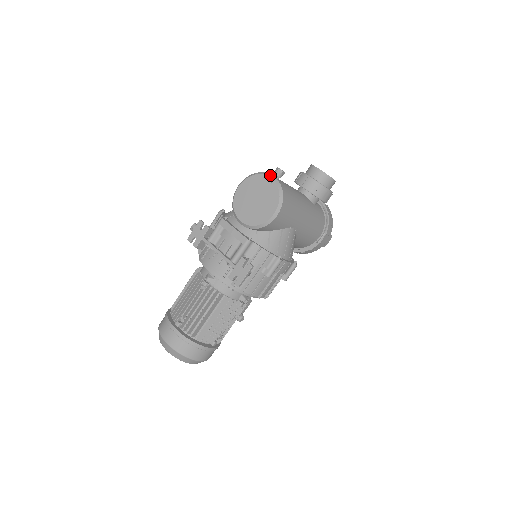
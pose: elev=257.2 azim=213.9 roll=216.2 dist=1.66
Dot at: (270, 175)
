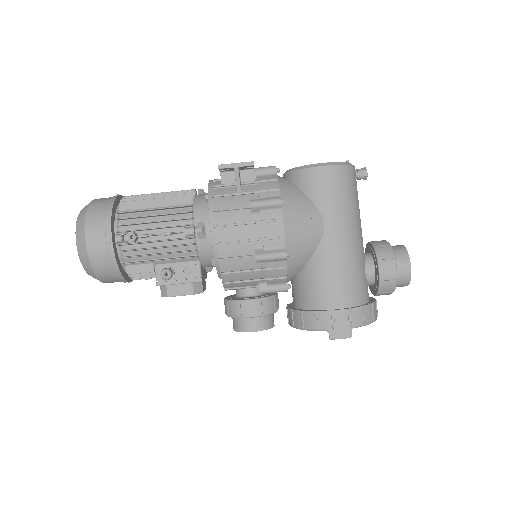
Dot at: occluded
